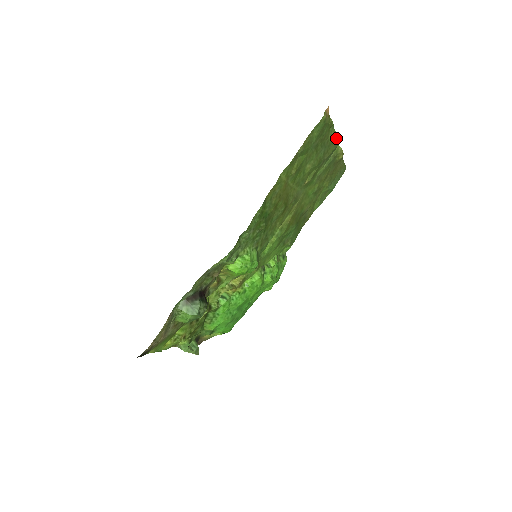
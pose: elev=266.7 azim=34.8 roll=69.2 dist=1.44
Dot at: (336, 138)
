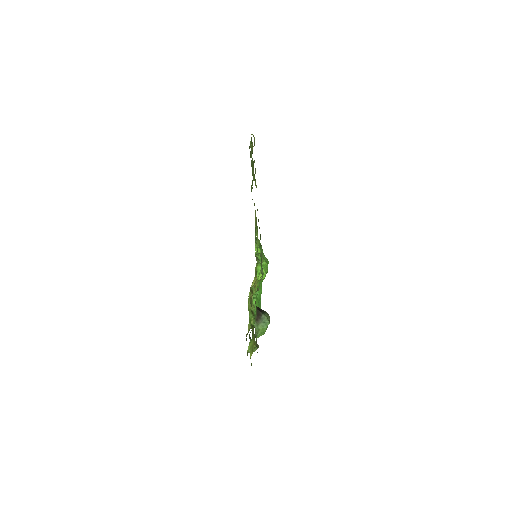
Dot at: occluded
